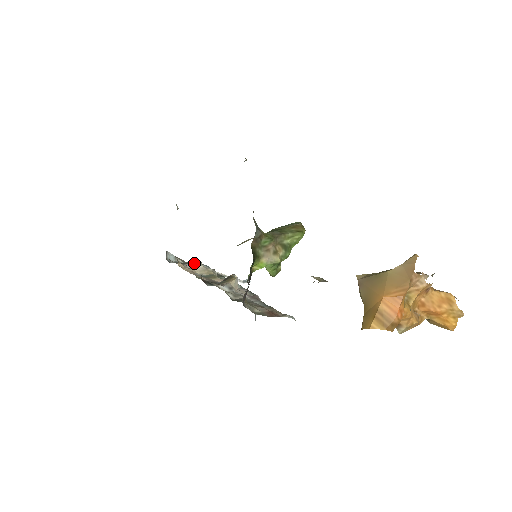
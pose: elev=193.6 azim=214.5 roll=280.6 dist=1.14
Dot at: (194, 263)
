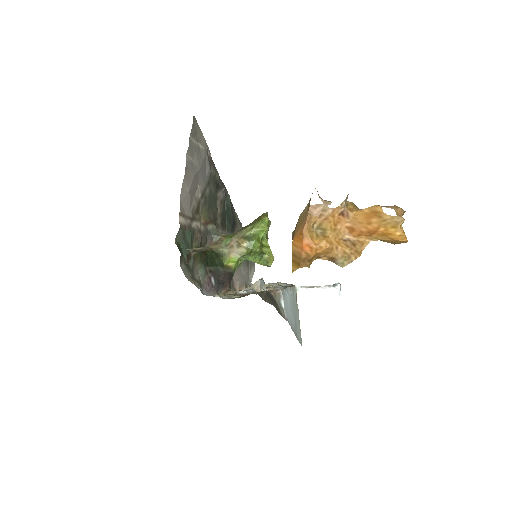
Dot at: occluded
